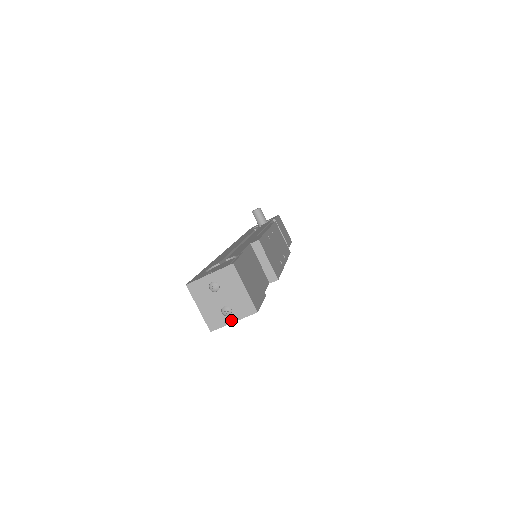
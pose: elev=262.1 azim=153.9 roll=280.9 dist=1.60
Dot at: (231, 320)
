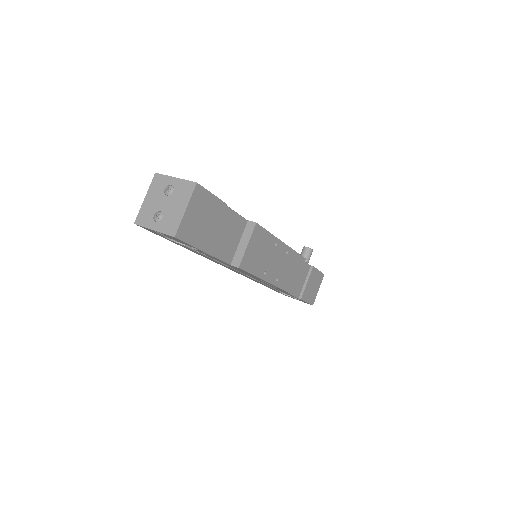
Dot at: (154, 227)
